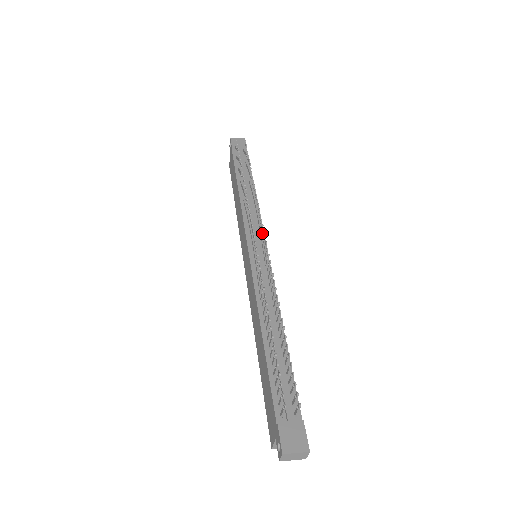
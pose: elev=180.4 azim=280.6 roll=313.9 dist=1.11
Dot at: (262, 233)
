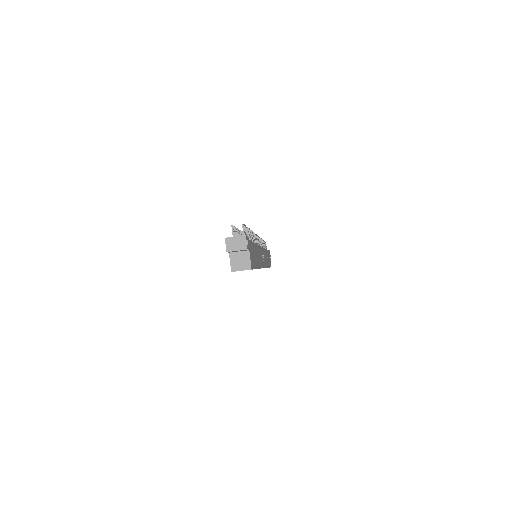
Dot at: occluded
